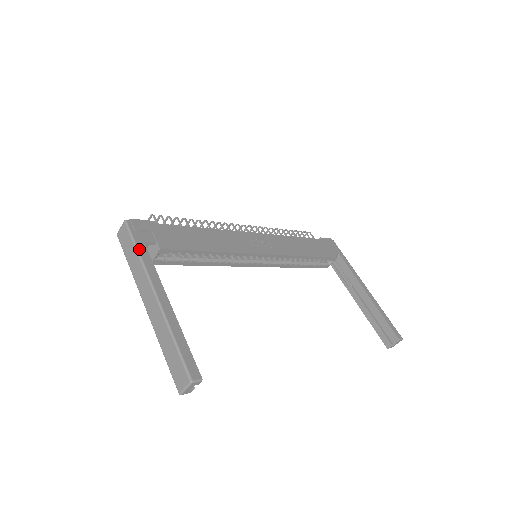
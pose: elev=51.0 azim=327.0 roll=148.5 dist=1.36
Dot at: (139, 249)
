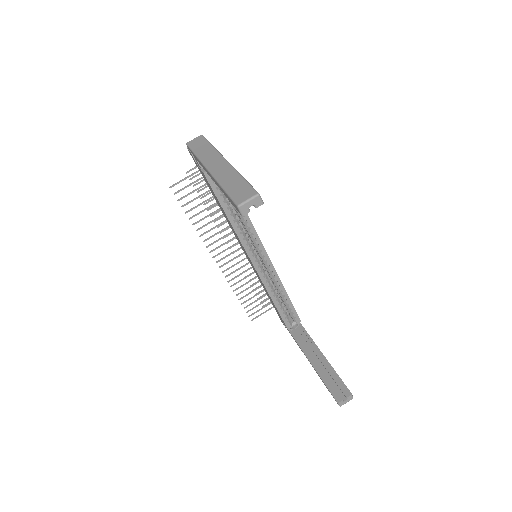
Dot at: (213, 146)
